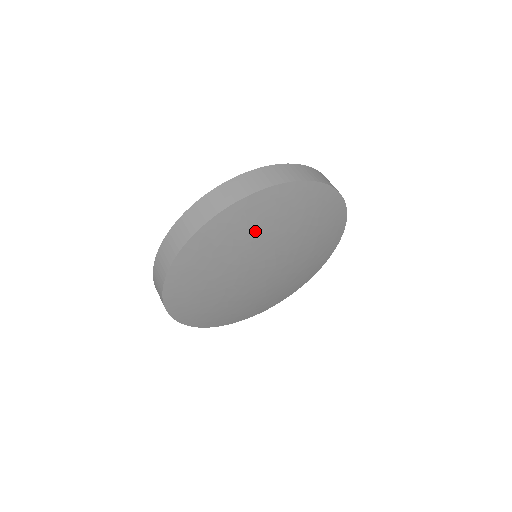
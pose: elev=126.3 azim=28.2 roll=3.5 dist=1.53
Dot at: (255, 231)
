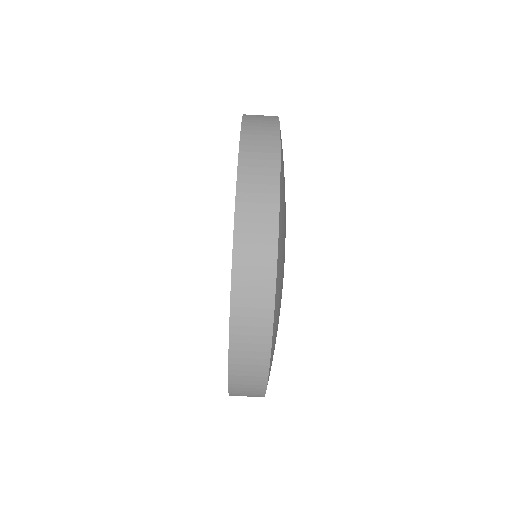
Dot at: (284, 244)
